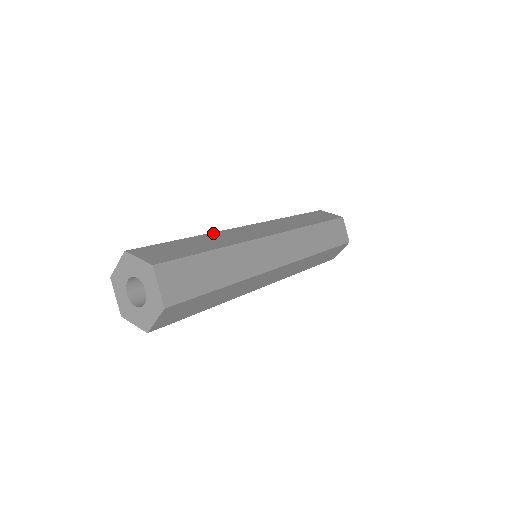
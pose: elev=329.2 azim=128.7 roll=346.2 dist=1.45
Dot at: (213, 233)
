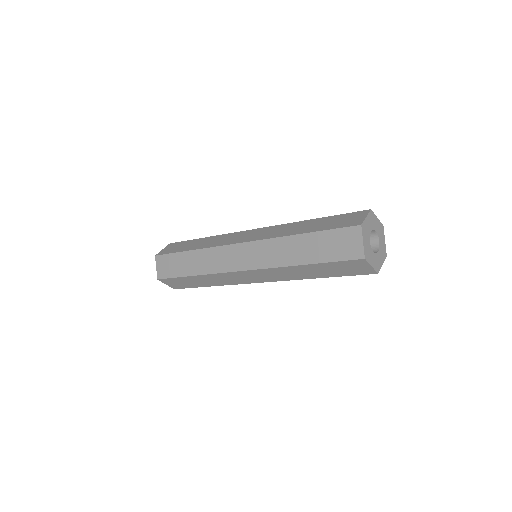
Dot at: (206, 250)
